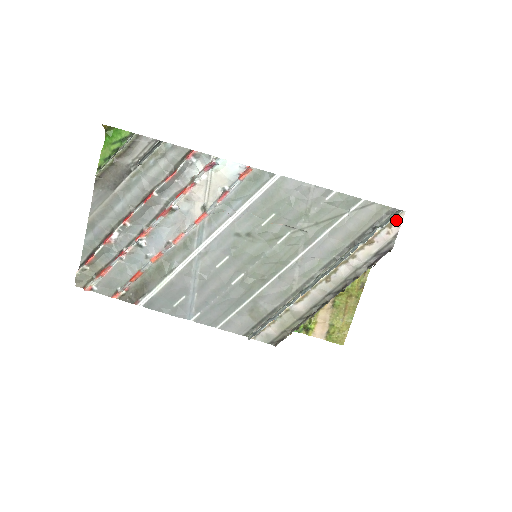
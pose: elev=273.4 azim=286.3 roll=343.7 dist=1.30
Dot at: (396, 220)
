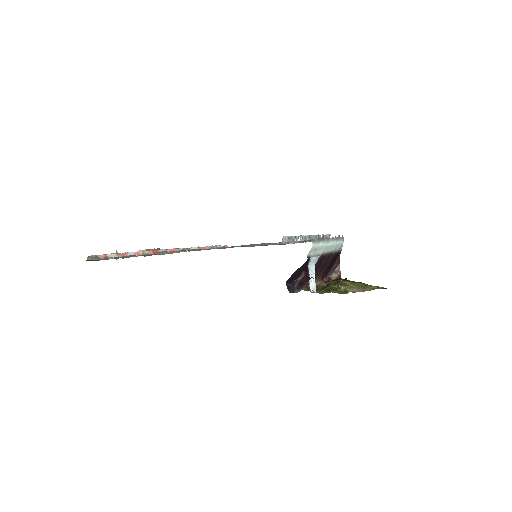
Dot at: occluded
